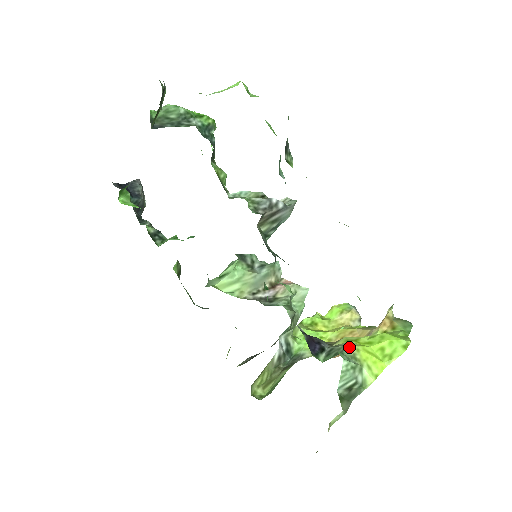
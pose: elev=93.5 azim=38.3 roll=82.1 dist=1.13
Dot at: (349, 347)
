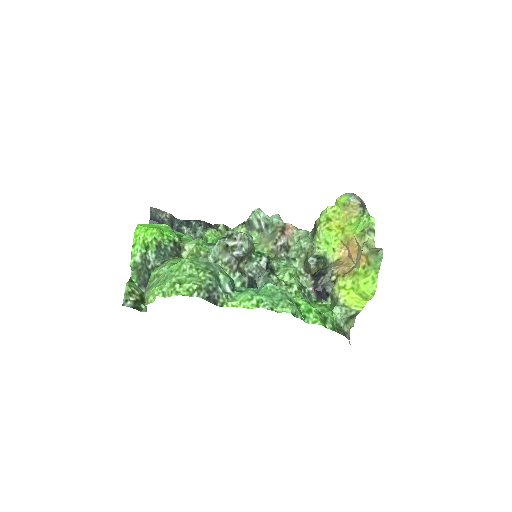
Dot at: (339, 301)
